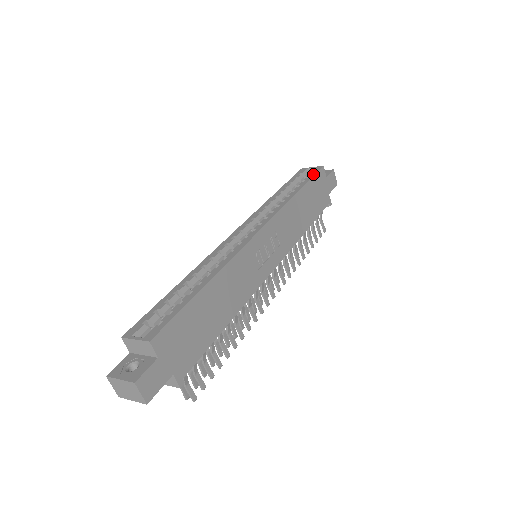
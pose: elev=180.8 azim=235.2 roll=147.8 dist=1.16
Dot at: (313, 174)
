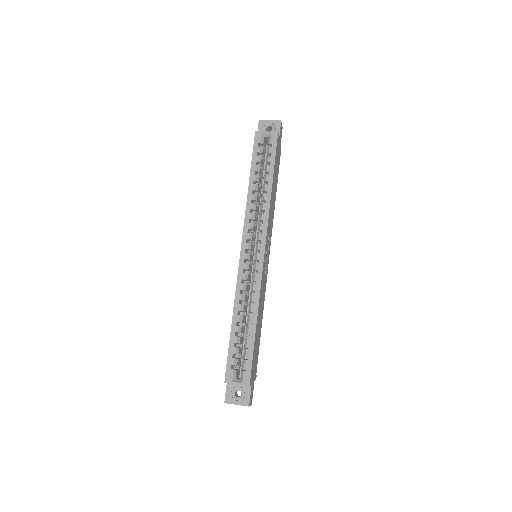
Dot at: (274, 151)
